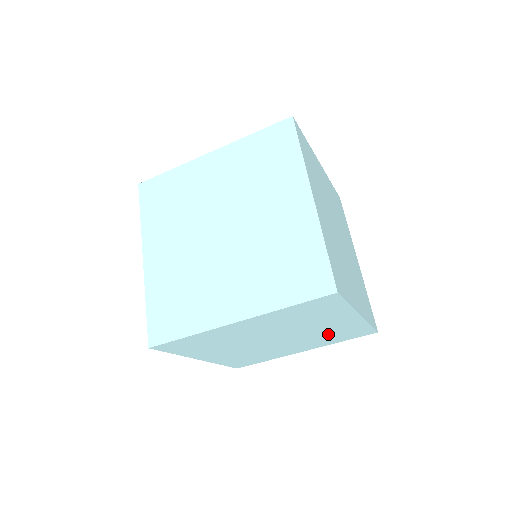
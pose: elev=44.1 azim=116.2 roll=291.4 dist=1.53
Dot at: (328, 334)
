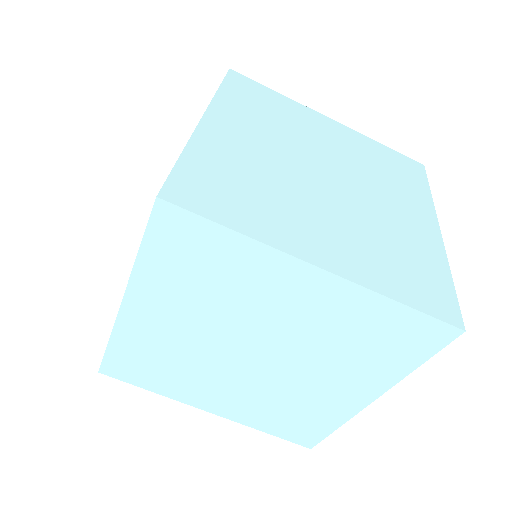
Dot at: (341, 339)
